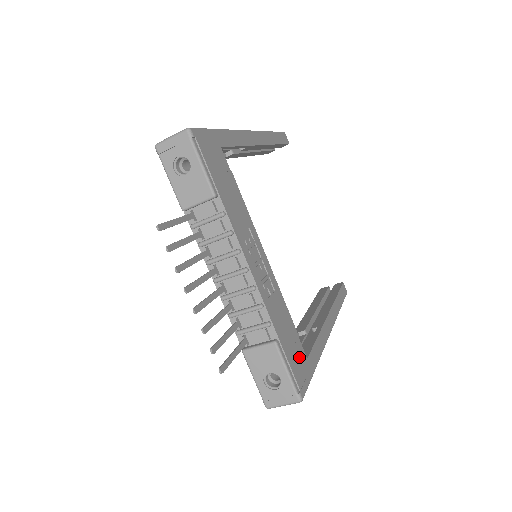
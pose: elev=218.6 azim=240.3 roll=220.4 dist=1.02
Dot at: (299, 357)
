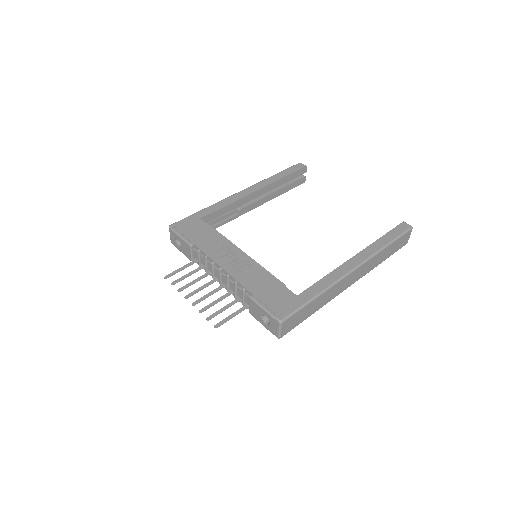
Dot at: (283, 298)
